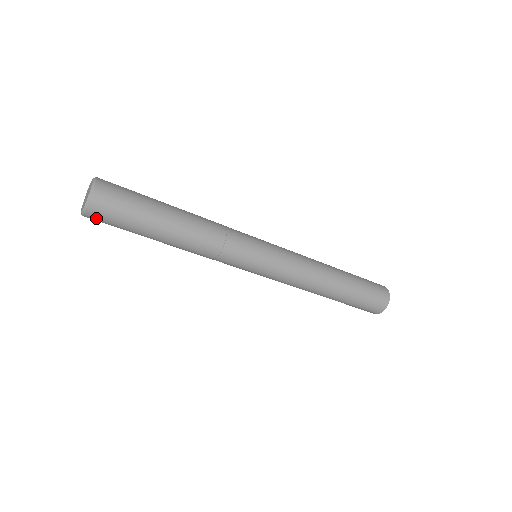
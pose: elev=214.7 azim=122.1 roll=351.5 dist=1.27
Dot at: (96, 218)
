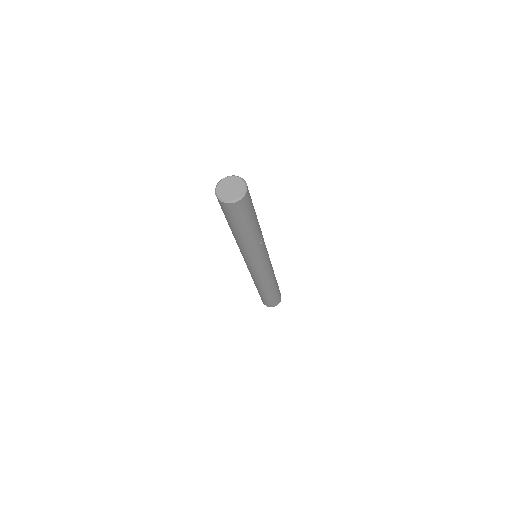
Dot at: (243, 204)
